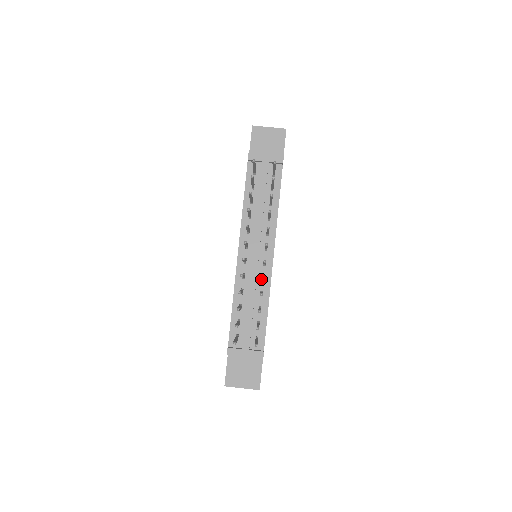
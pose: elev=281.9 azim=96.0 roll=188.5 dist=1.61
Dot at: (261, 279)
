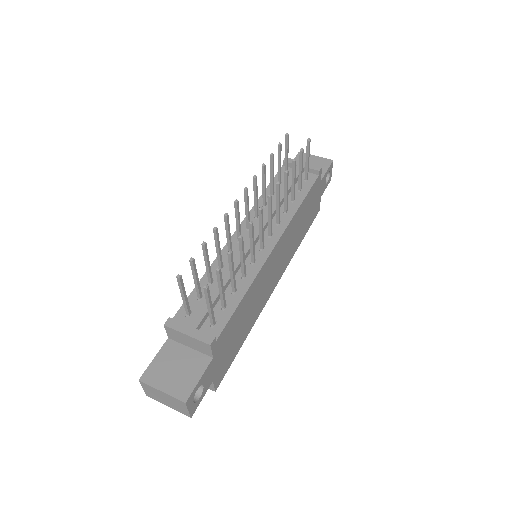
Dot at: (250, 262)
